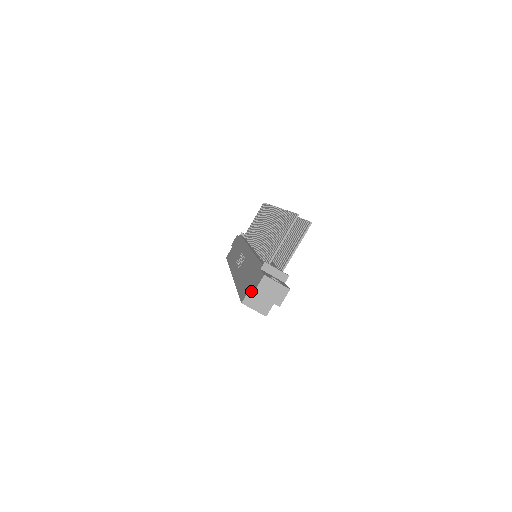
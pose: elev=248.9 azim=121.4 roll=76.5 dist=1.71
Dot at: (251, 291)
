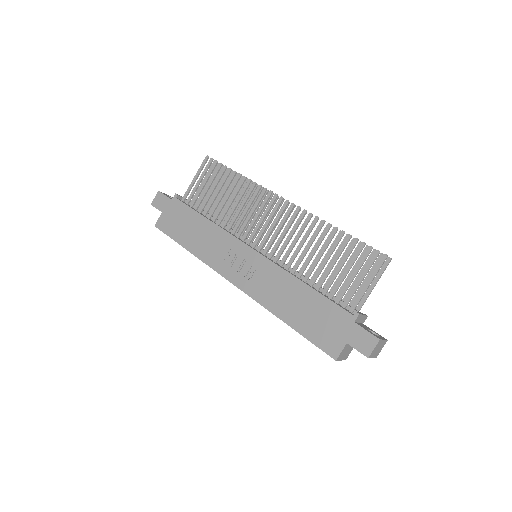
Dot at: (345, 346)
